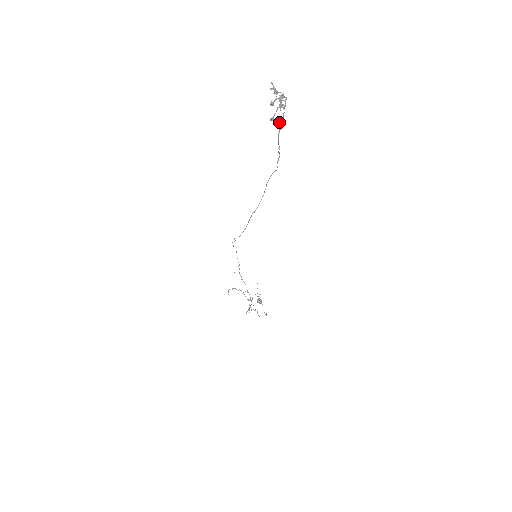
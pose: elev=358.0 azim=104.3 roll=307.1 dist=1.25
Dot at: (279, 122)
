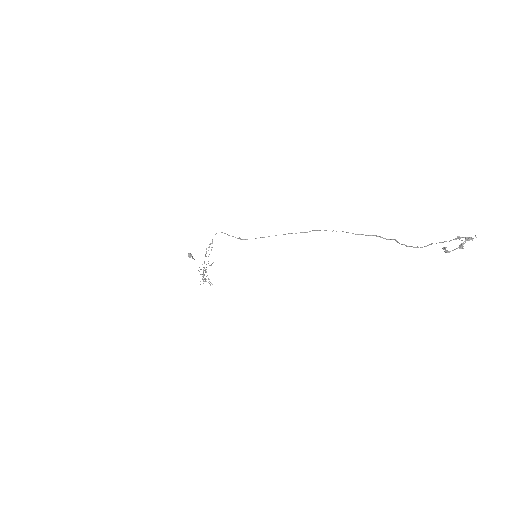
Dot at: (444, 248)
